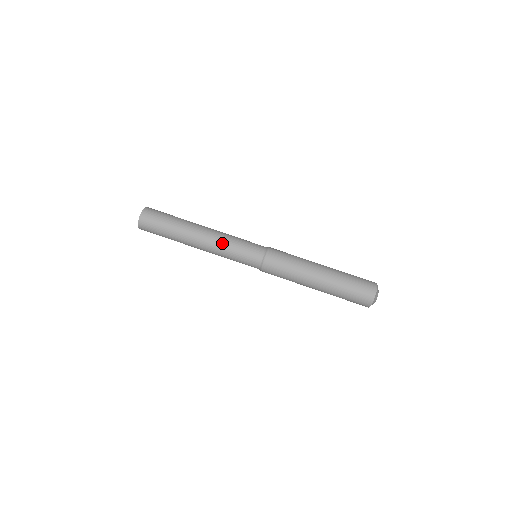
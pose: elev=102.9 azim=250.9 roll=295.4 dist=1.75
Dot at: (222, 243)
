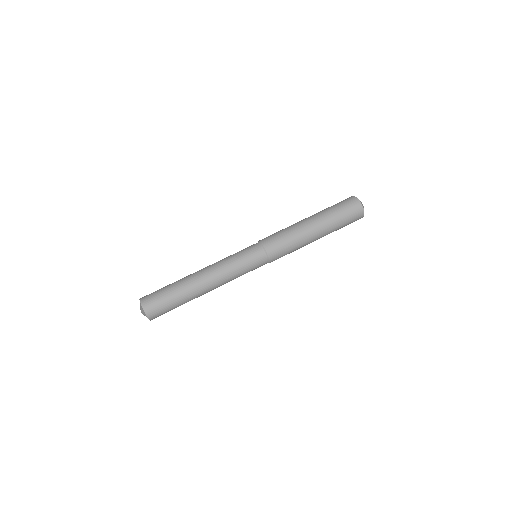
Dot at: (226, 271)
